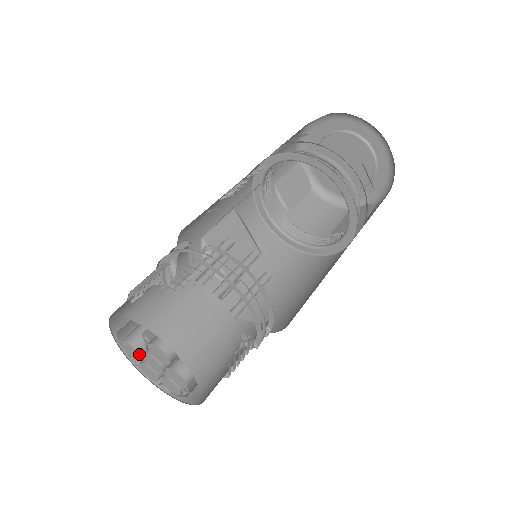
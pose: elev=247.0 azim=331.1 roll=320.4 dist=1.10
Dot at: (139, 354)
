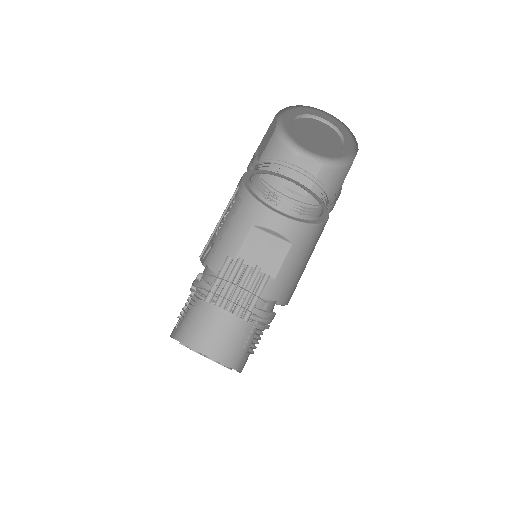
Dot at: occluded
